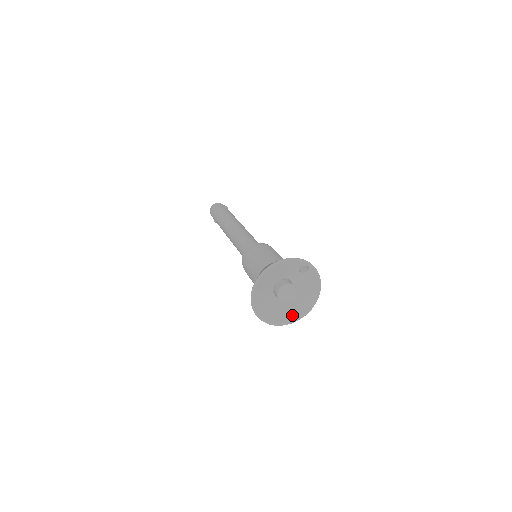
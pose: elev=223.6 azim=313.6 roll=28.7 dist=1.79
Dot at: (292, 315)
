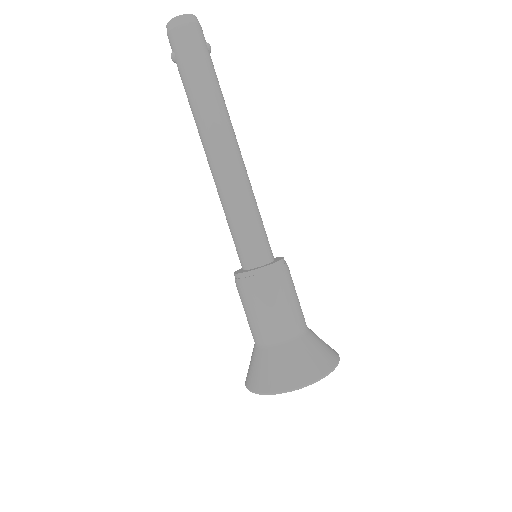
Dot at: occluded
